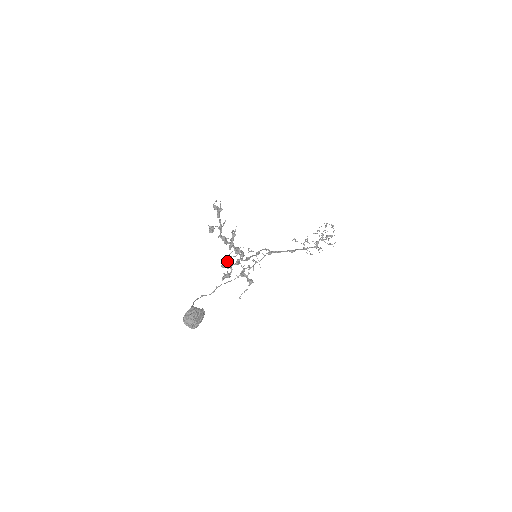
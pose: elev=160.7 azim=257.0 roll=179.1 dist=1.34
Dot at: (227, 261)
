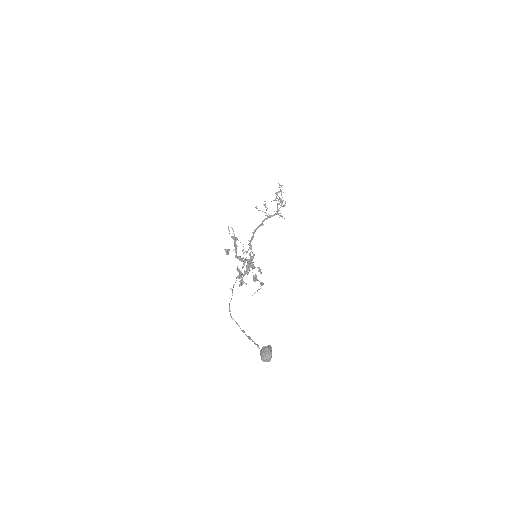
Dot at: (238, 269)
